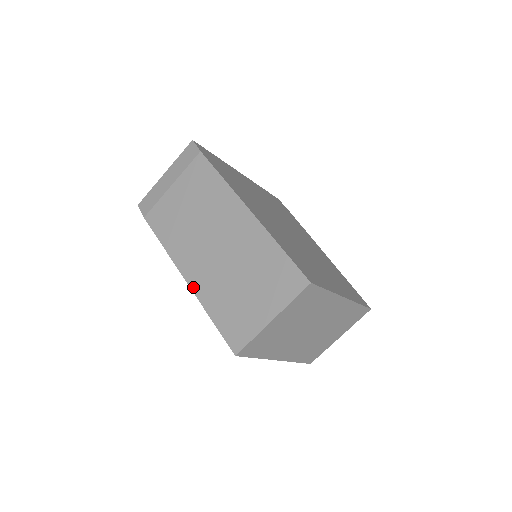
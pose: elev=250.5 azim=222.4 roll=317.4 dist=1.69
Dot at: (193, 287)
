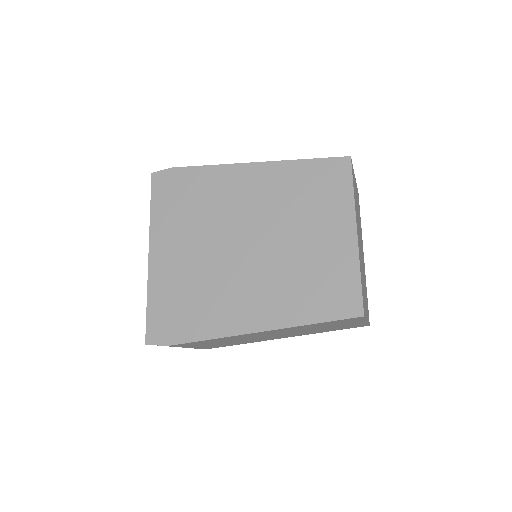
Dot at: occluded
